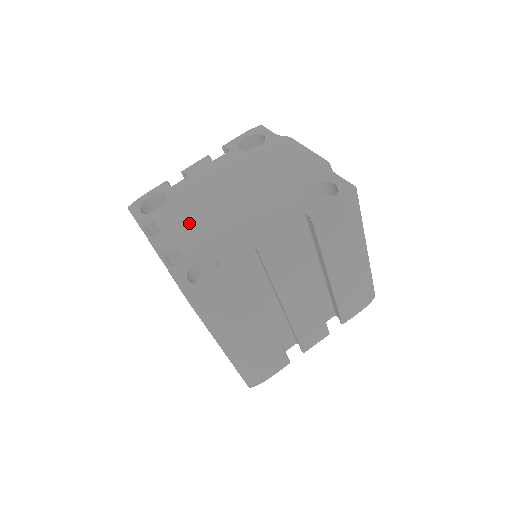
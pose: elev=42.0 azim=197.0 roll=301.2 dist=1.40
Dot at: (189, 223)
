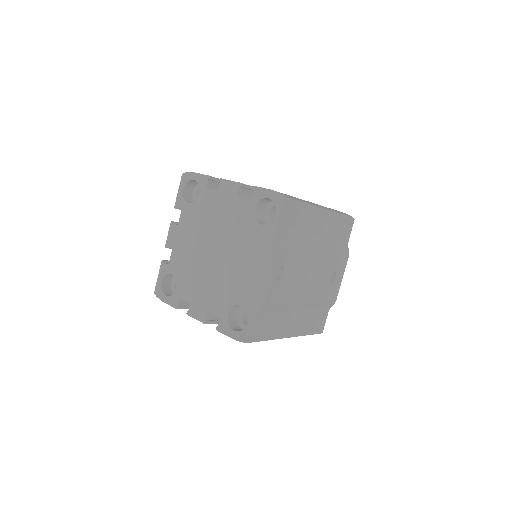
Dot at: (188, 240)
